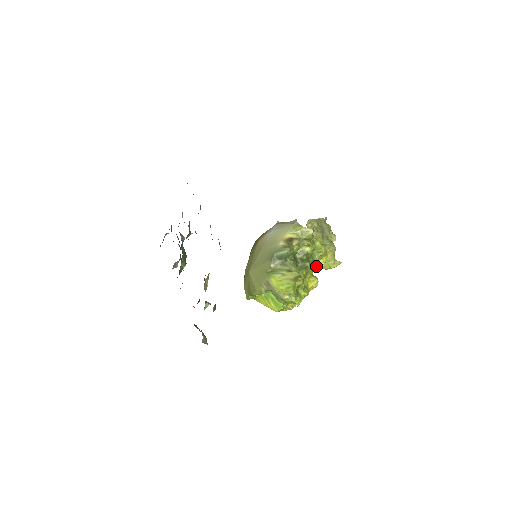
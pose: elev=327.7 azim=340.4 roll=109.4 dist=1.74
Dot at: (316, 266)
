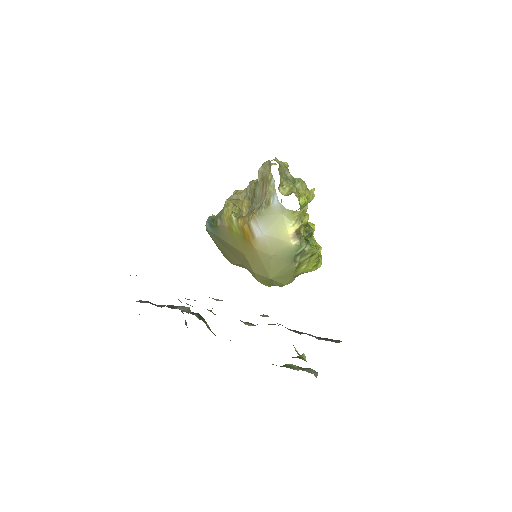
Dot at: occluded
